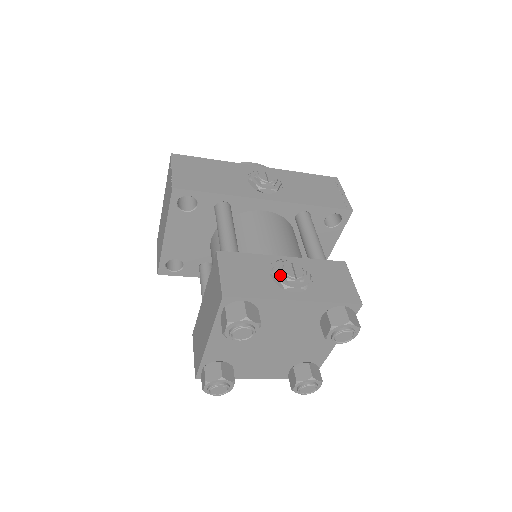
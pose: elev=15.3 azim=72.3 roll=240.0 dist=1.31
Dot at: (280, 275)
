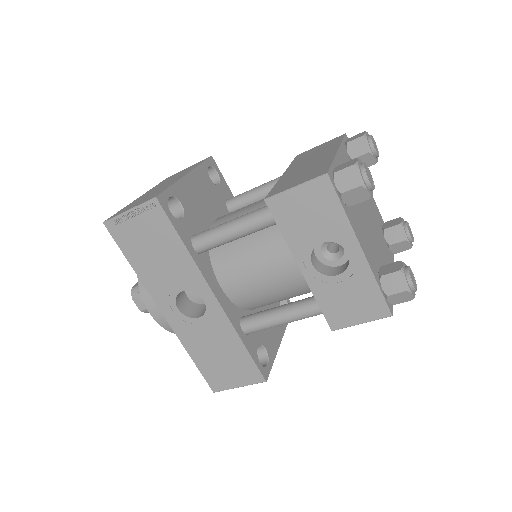
Dot at: occluded
